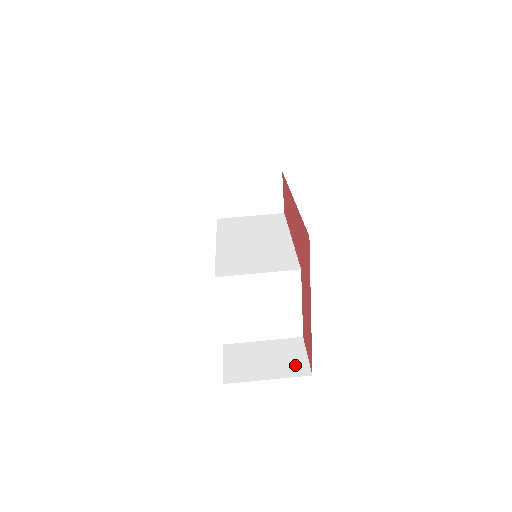
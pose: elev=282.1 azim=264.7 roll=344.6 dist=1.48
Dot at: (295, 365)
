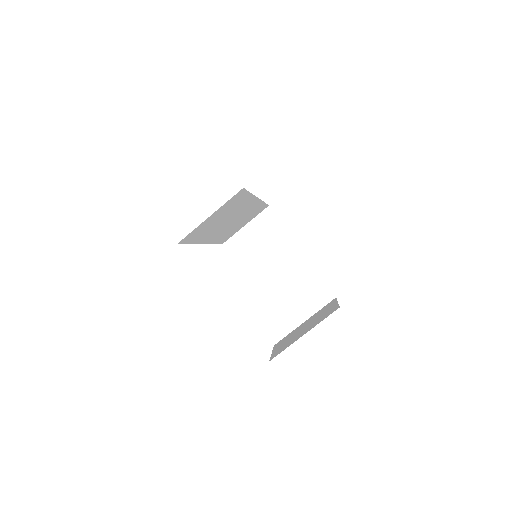
Dot at: (327, 313)
